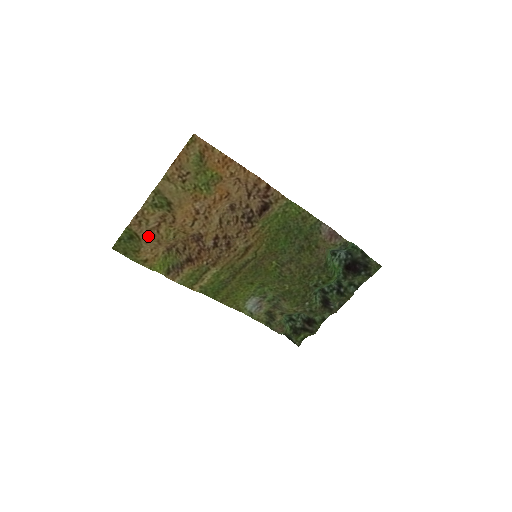
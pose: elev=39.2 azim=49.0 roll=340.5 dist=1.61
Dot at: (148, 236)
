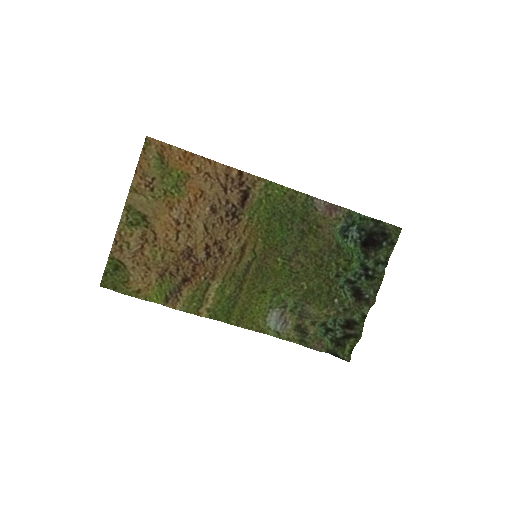
Dot at: (133, 261)
